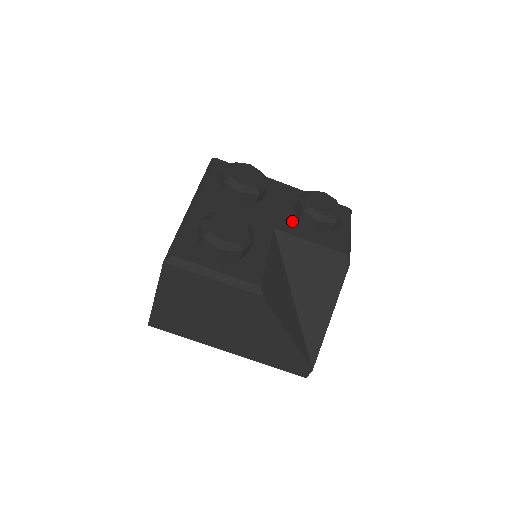
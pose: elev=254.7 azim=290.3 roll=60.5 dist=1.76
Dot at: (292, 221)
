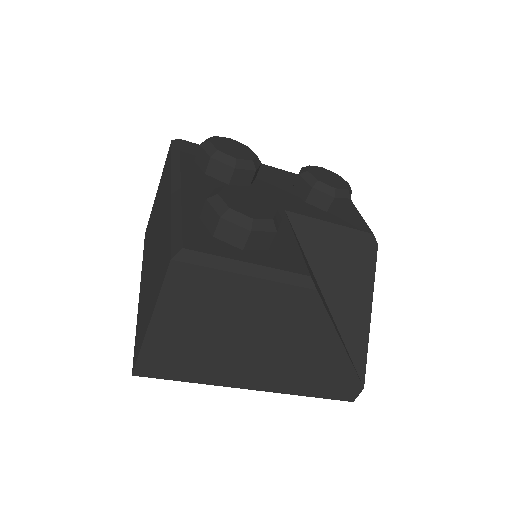
Dot at: (299, 202)
